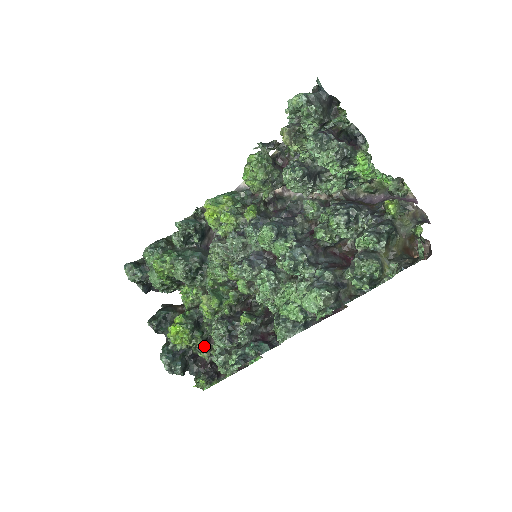
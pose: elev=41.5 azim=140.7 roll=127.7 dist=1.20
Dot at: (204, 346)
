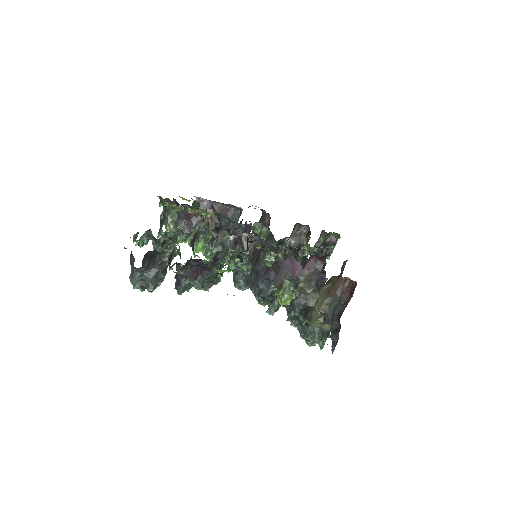
Dot at: (300, 251)
